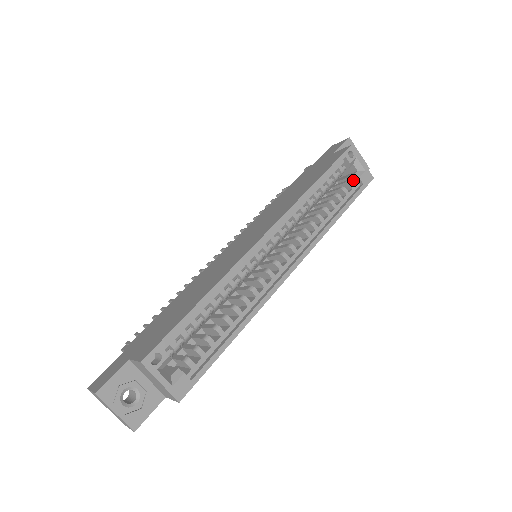
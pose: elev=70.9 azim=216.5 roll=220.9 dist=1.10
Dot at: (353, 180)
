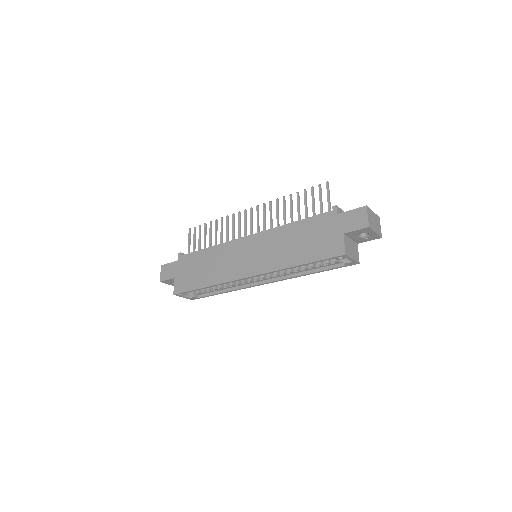
Dot at: occluded
